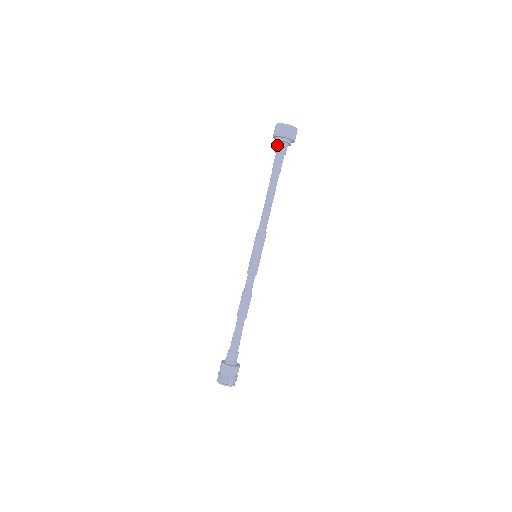
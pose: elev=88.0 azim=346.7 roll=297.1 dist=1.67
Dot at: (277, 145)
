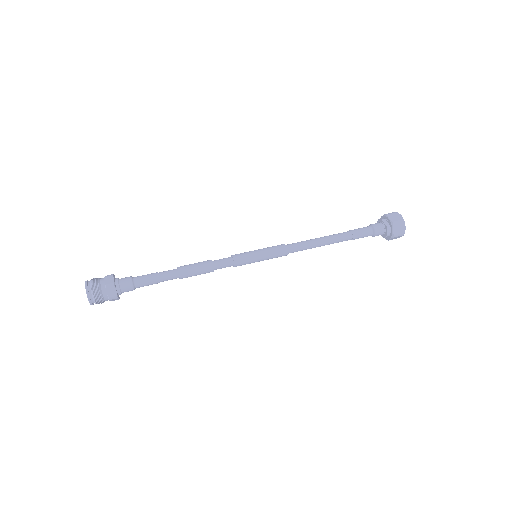
Dot at: (378, 223)
